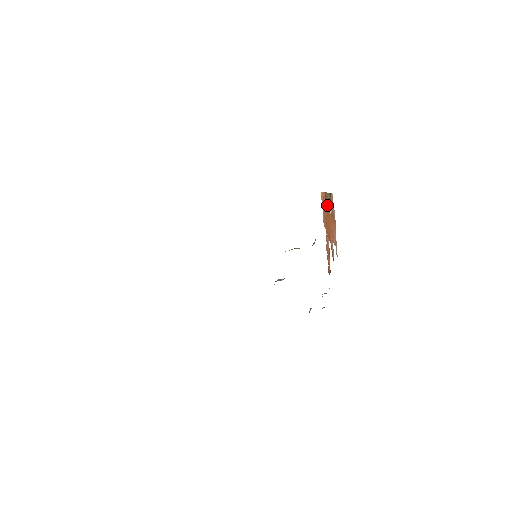
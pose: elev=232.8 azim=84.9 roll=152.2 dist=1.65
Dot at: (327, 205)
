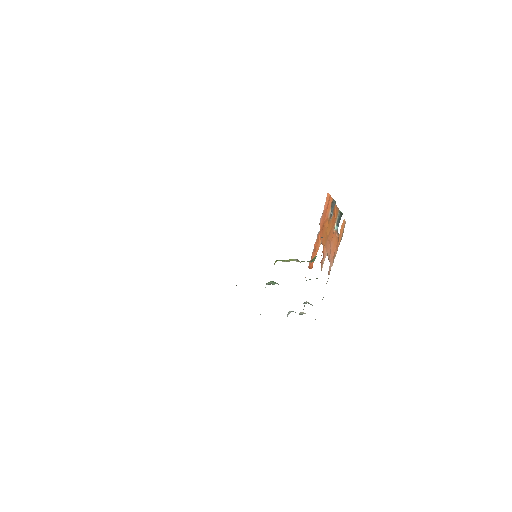
Dot at: (331, 212)
